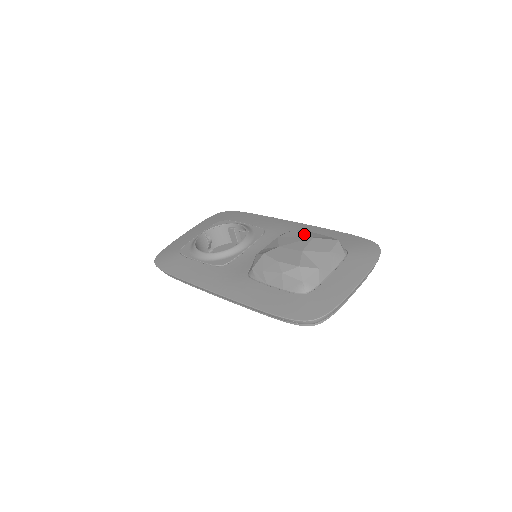
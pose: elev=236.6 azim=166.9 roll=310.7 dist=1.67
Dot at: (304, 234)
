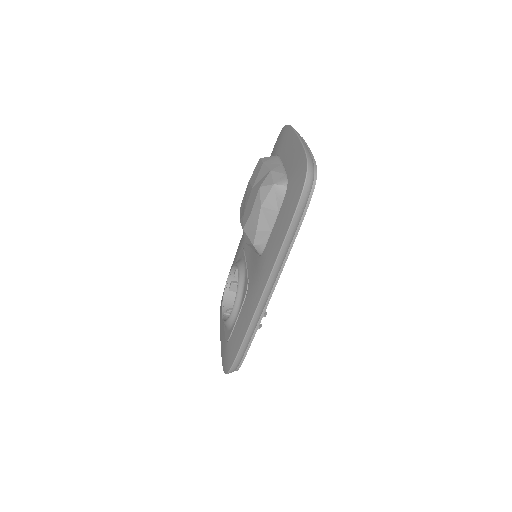
Dot at: (245, 192)
